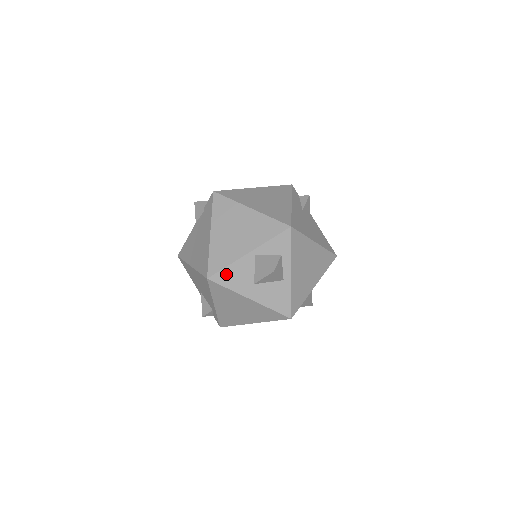
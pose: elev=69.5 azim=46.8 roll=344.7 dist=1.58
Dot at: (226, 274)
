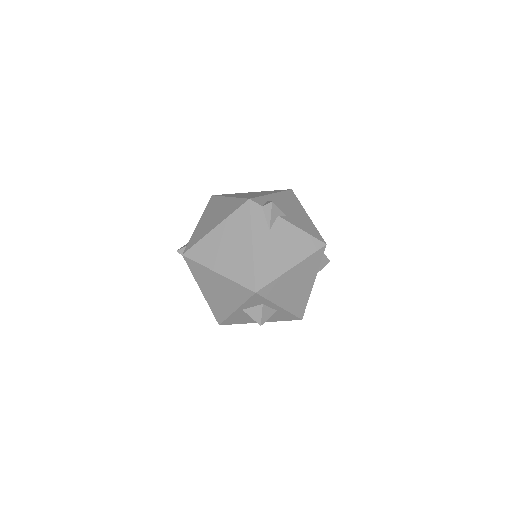
Dot at: (230, 320)
